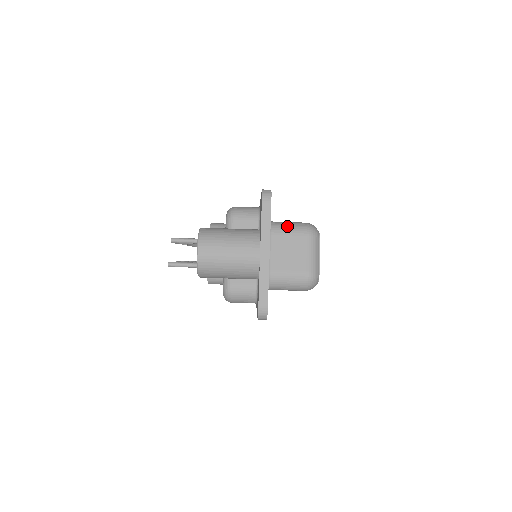
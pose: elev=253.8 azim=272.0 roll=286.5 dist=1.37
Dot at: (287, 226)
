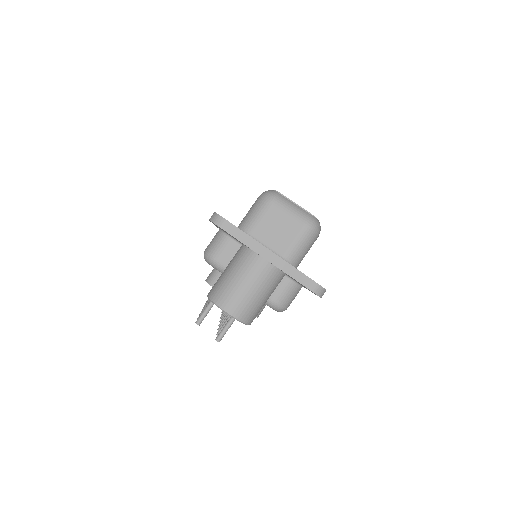
Dot at: (252, 216)
